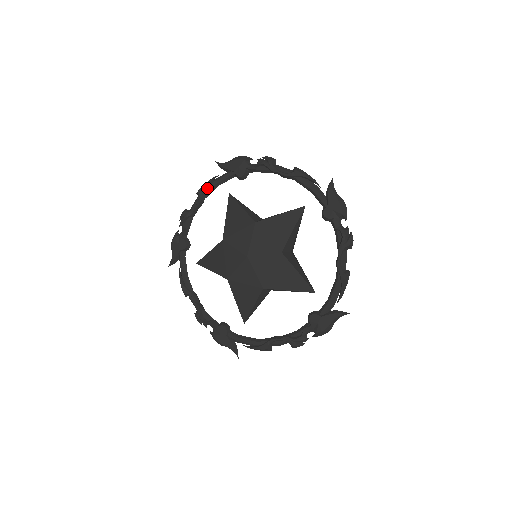
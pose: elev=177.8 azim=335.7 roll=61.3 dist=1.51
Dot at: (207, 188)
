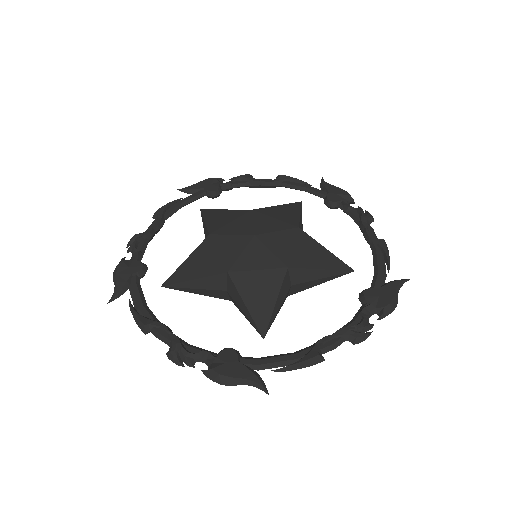
Dot at: (169, 208)
